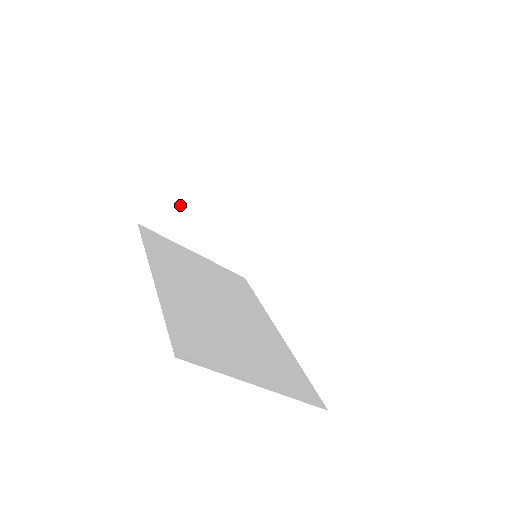
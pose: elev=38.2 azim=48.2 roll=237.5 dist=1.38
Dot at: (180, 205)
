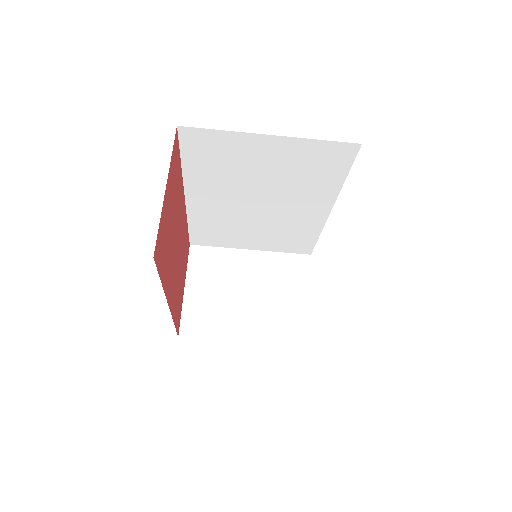
Dot at: (207, 305)
